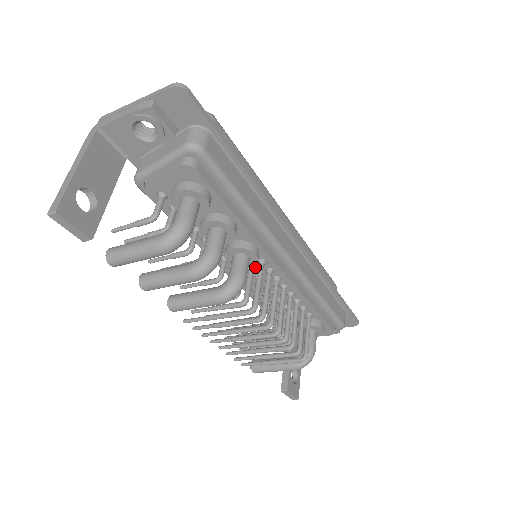
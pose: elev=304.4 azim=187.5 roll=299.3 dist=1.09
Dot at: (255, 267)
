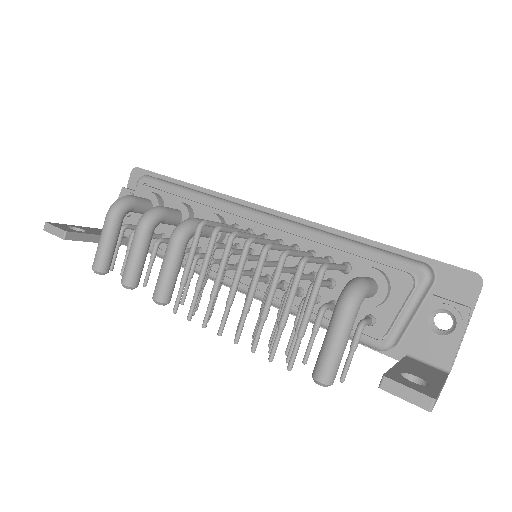
Dot at: (237, 242)
